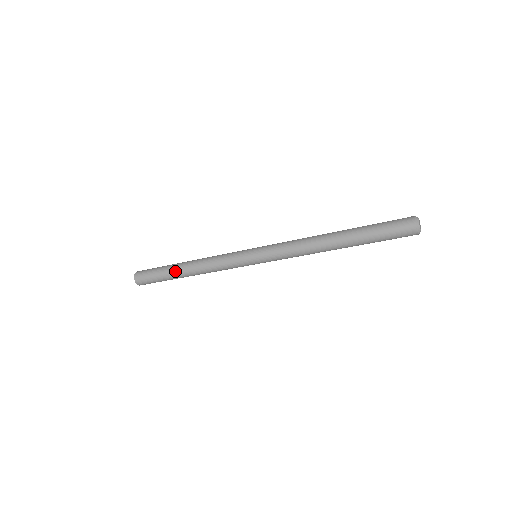
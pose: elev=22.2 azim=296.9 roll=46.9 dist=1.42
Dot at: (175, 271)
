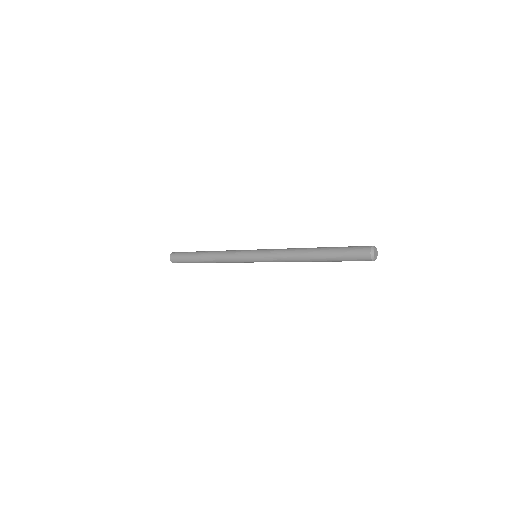
Dot at: (198, 258)
